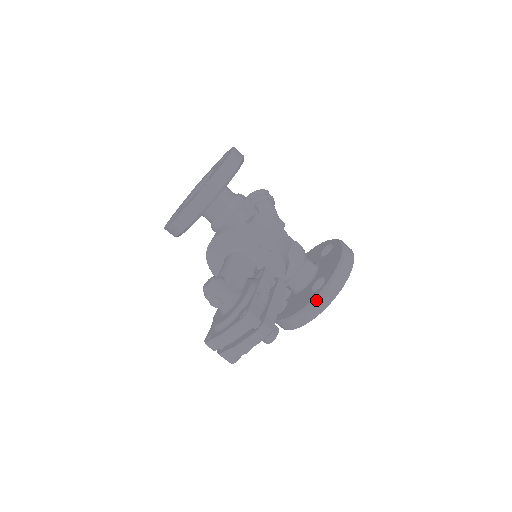
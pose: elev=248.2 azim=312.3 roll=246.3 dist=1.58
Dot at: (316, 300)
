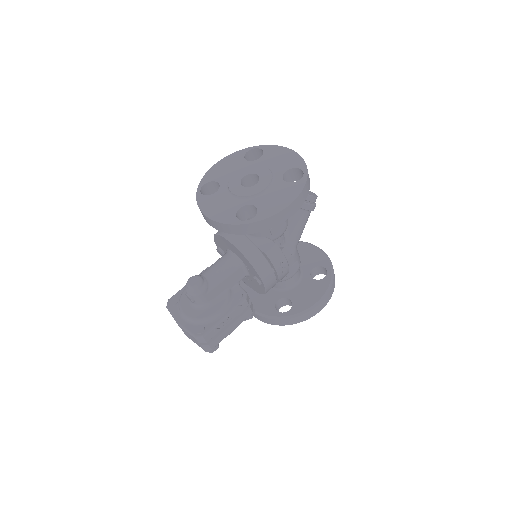
Dot at: (270, 318)
